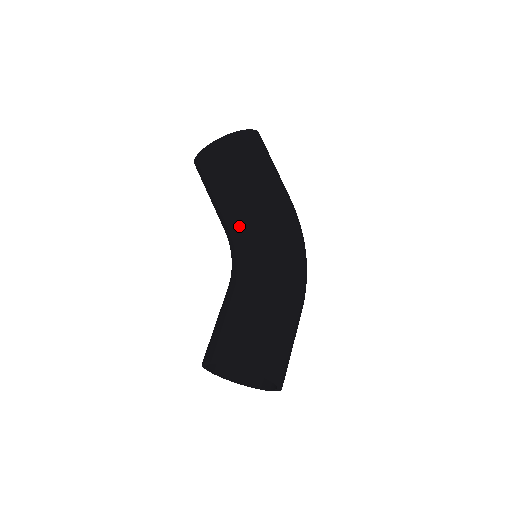
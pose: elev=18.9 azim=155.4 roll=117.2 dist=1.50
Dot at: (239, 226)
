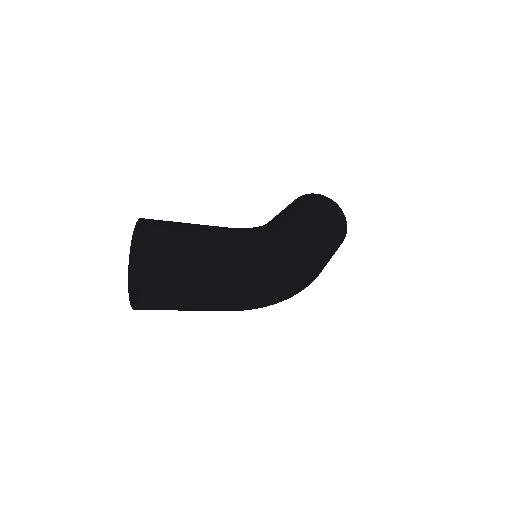
Dot at: occluded
